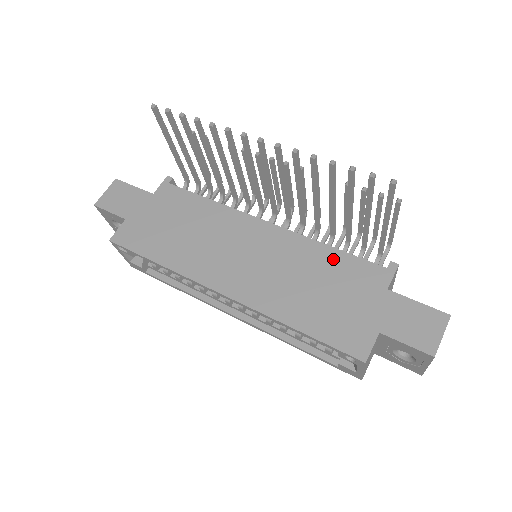
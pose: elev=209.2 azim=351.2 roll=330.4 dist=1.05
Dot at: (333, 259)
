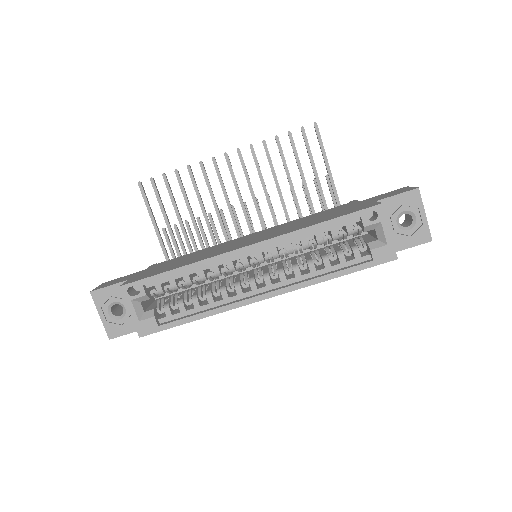
Dot at: (313, 215)
